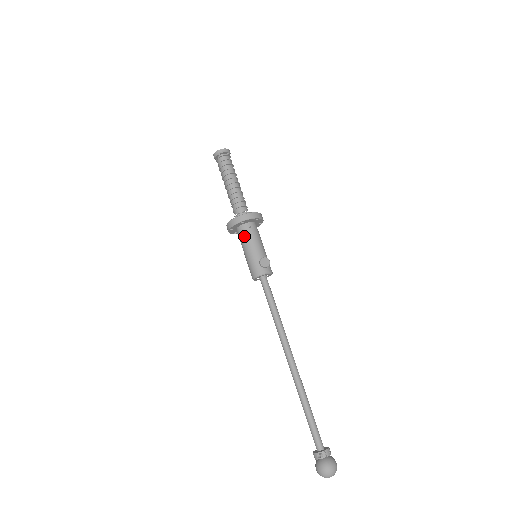
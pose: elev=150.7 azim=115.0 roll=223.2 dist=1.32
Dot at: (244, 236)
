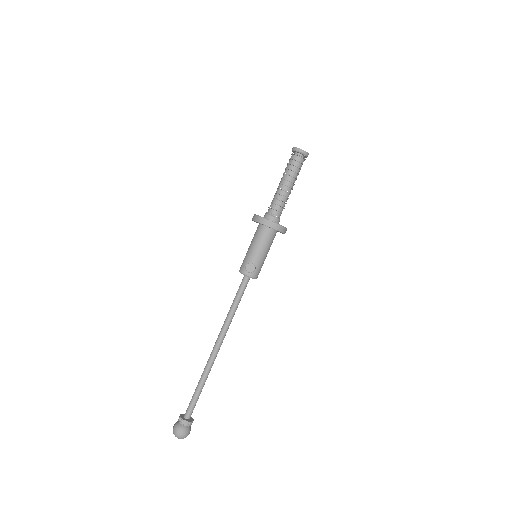
Dot at: (256, 235)
